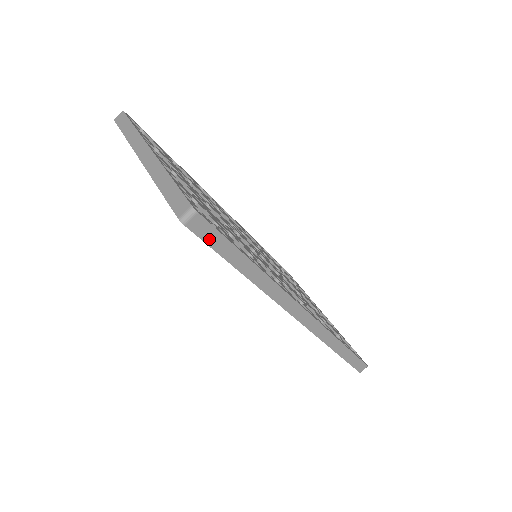
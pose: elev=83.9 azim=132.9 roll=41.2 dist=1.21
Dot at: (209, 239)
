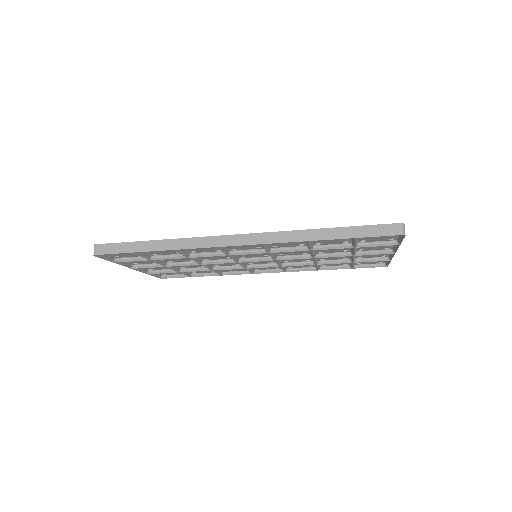
Dot at: (114, 251)
